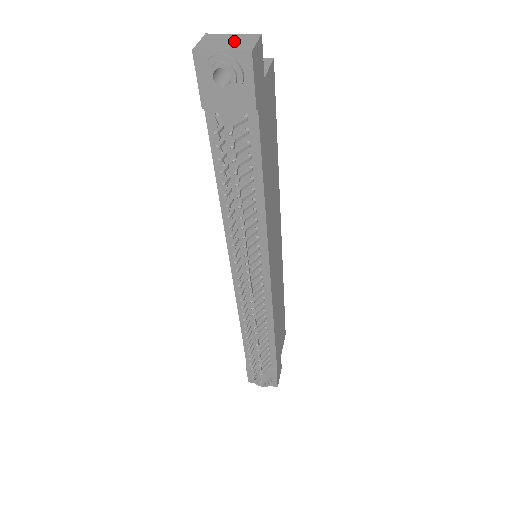
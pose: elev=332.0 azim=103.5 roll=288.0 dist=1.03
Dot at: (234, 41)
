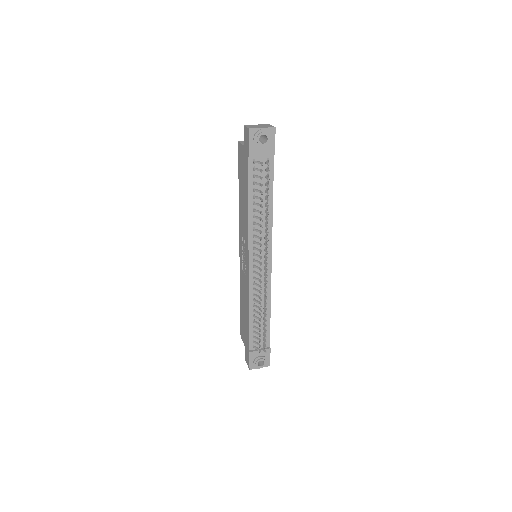
Dot at: (262, 126)
